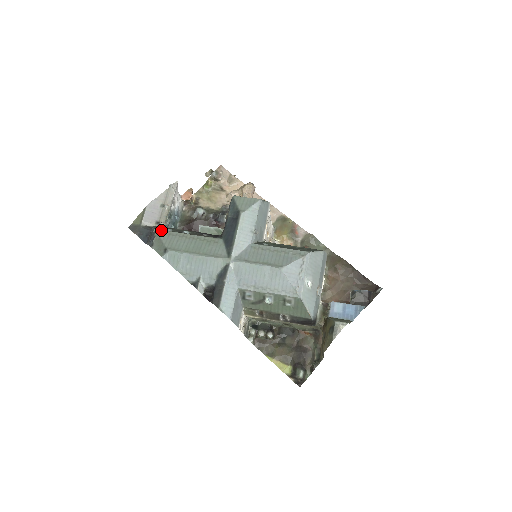
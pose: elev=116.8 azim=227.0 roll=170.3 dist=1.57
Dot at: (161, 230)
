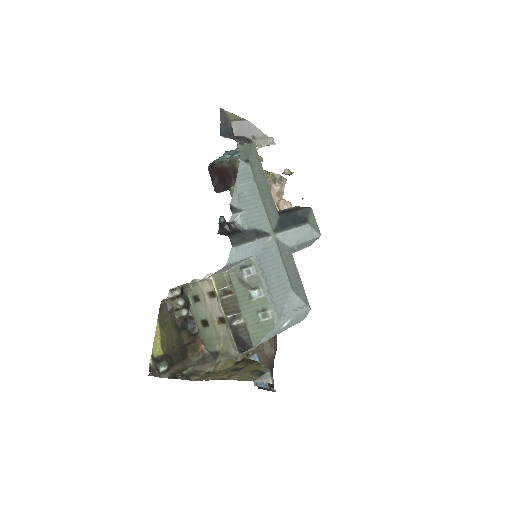
Dot at: occluded
